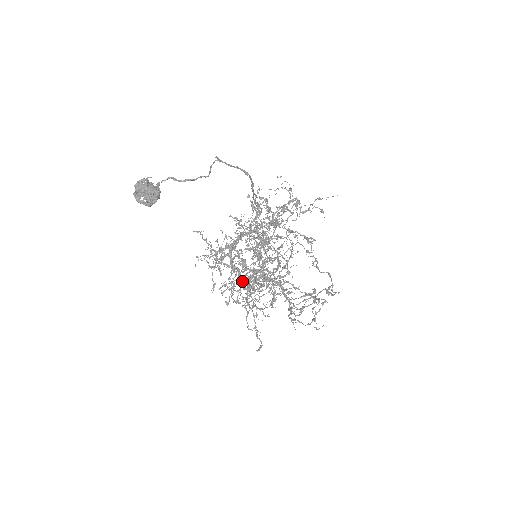
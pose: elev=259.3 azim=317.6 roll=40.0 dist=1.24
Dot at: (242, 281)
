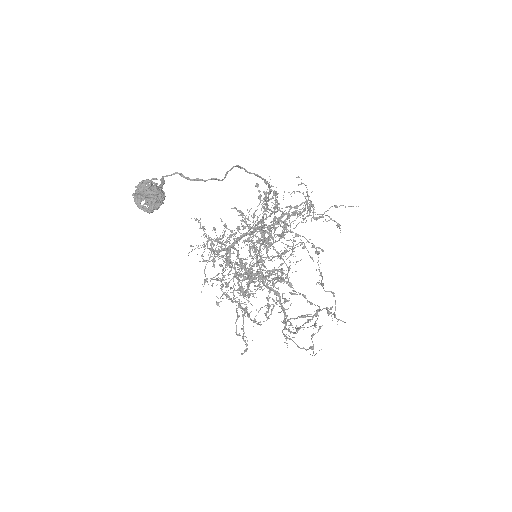
Dot at: (237, 282)
